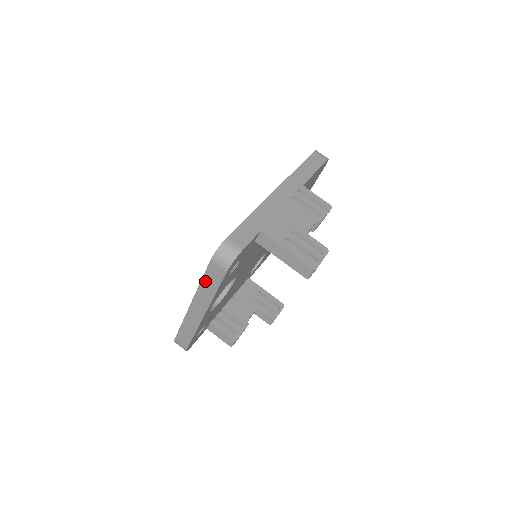
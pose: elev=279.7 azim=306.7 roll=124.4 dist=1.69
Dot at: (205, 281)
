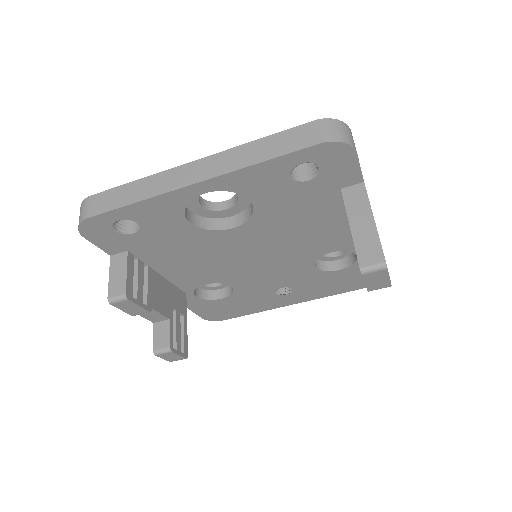
Dot at: (269, 140)
